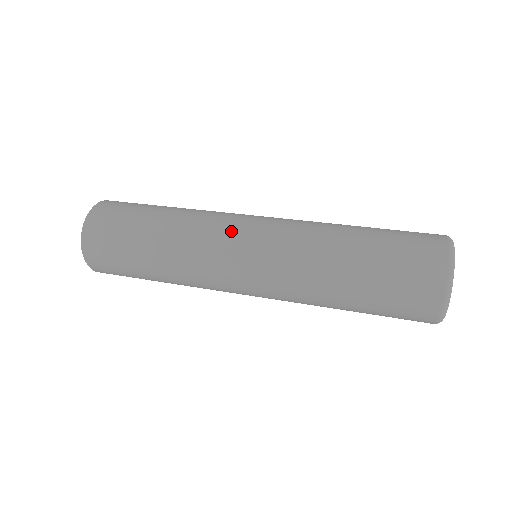
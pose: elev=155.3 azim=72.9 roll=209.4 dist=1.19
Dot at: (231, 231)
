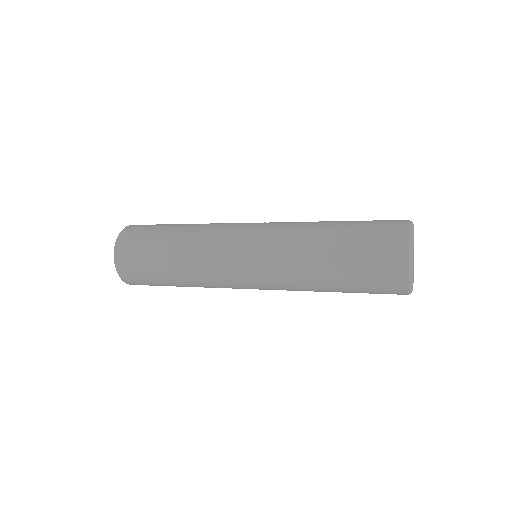
Dot at: (240, 223)
